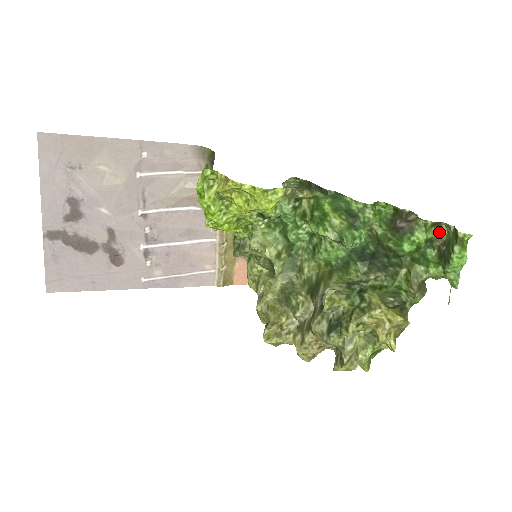
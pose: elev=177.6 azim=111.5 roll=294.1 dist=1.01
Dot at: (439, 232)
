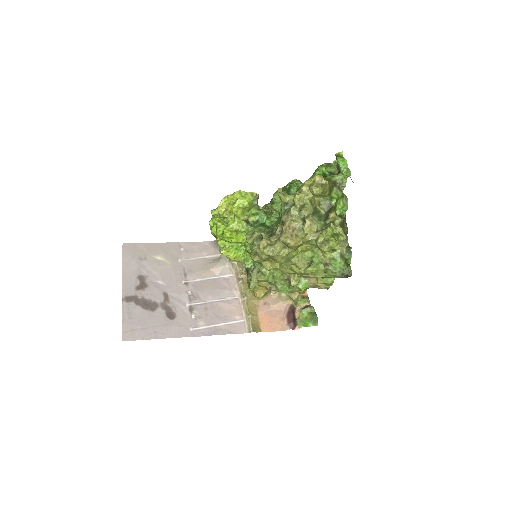
Dot at: (333, 168)
